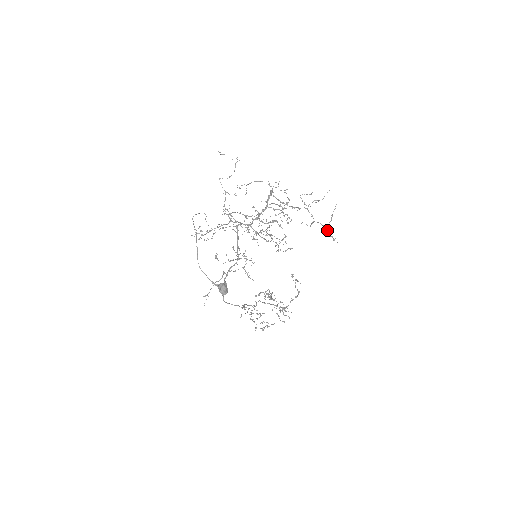
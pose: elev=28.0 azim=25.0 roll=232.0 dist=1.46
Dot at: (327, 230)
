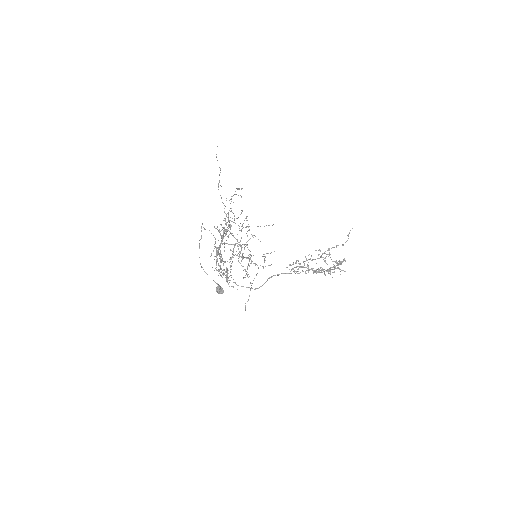
Dot at: occluded
